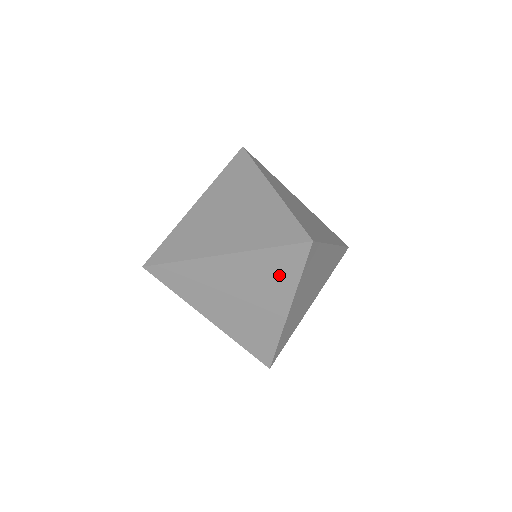
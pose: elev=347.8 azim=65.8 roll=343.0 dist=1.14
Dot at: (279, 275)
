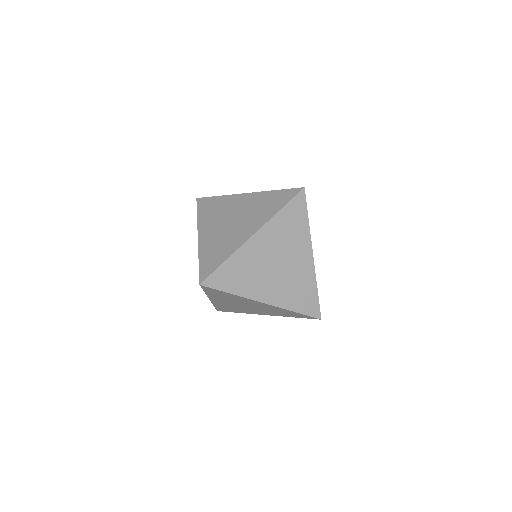
Dot at: (295, 227)
